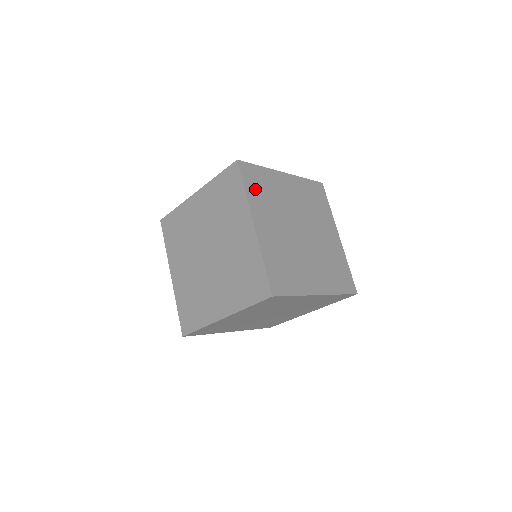
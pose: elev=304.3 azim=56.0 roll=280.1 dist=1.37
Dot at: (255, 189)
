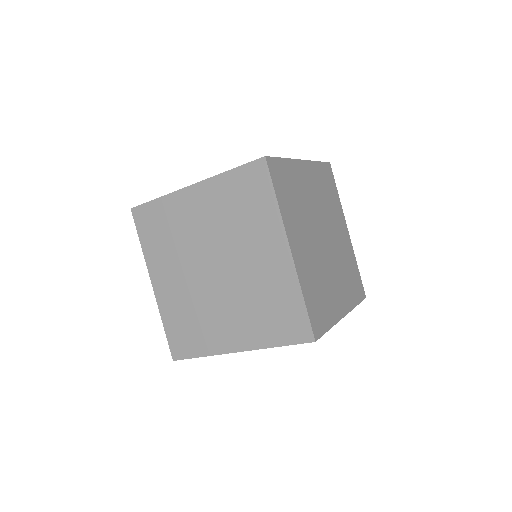
Dot at: occluded
